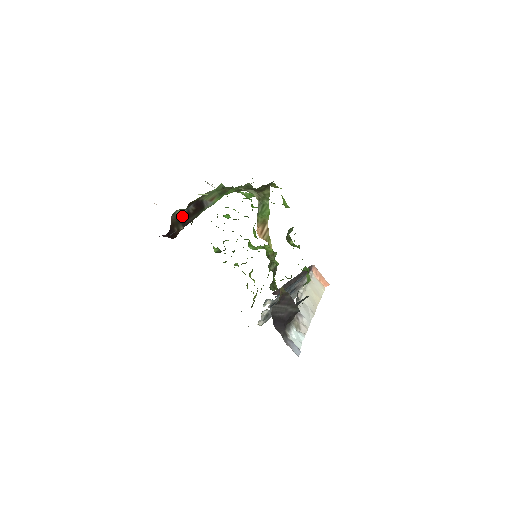
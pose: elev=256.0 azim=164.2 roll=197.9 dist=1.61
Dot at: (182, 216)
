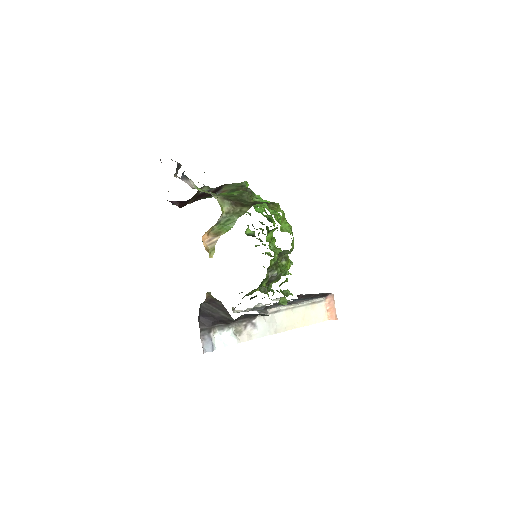
Dot at: (201, 193)
